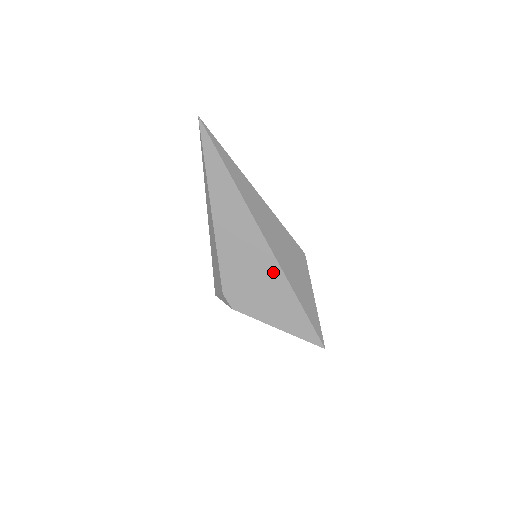
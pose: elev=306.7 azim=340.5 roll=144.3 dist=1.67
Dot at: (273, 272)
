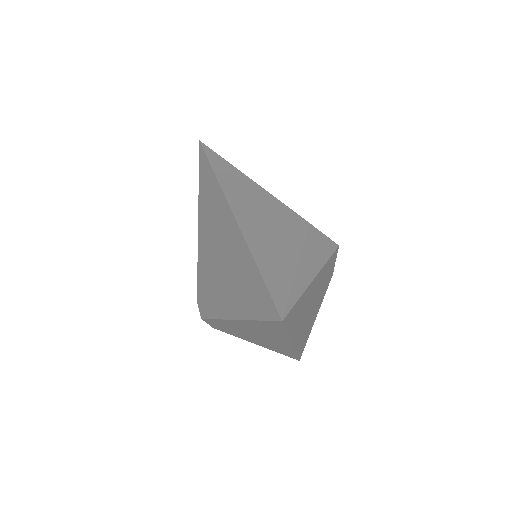
Dot at: (231, 234)
